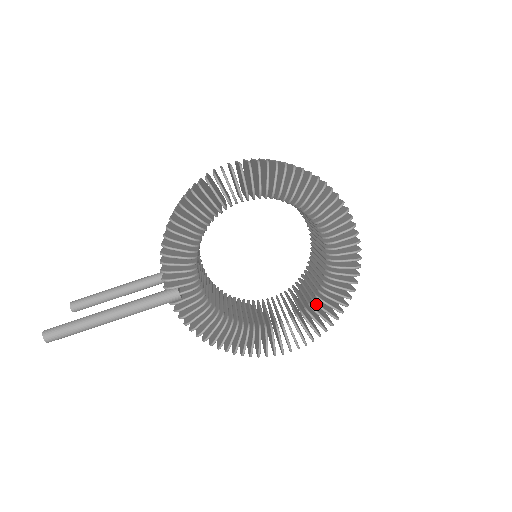
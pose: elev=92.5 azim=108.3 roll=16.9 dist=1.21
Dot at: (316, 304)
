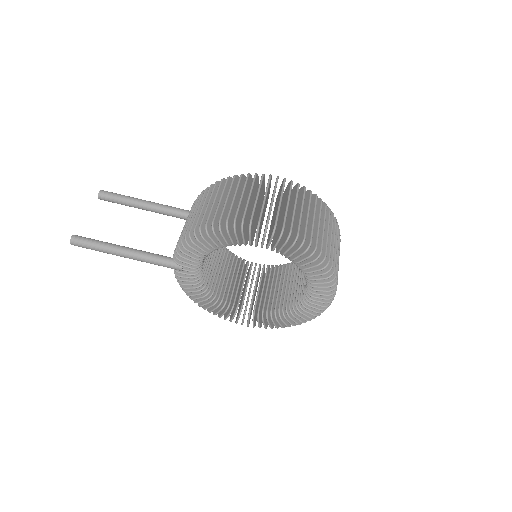
Dot at: (275, 316)
